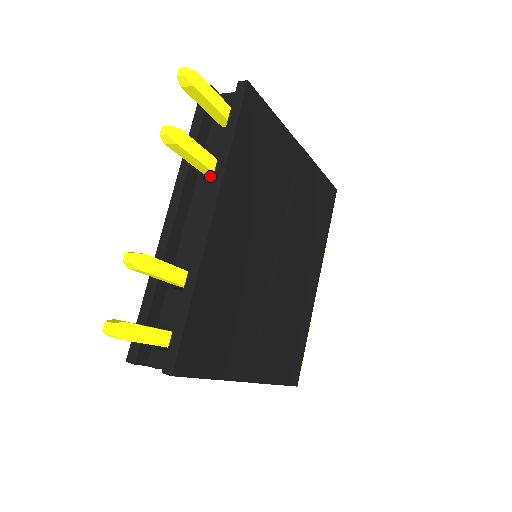
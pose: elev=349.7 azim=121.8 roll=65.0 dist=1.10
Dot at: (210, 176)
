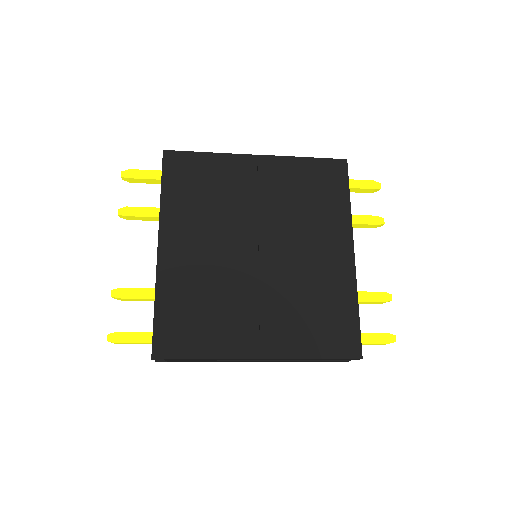
Dot at: occluded
